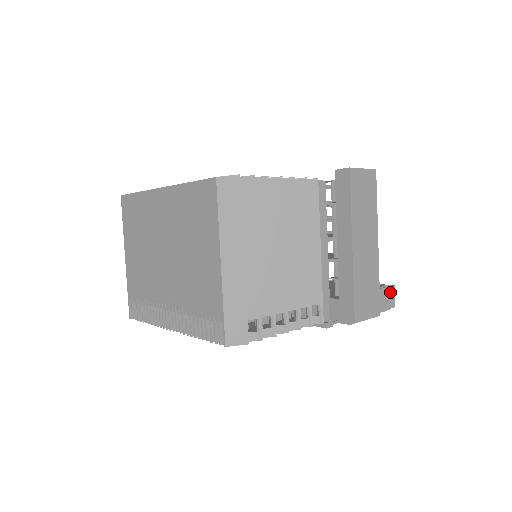
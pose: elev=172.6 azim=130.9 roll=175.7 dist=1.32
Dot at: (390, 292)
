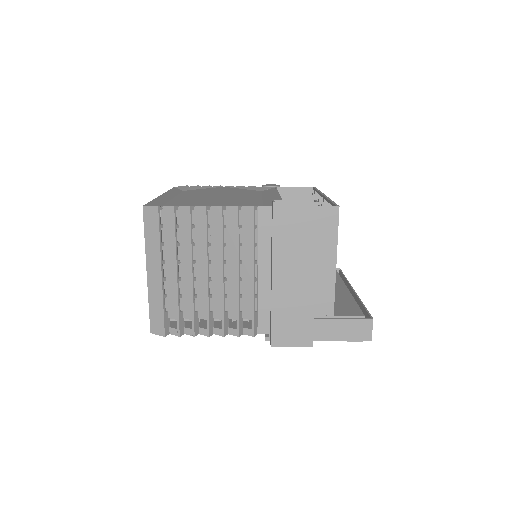
Dot at: (364, 324)
